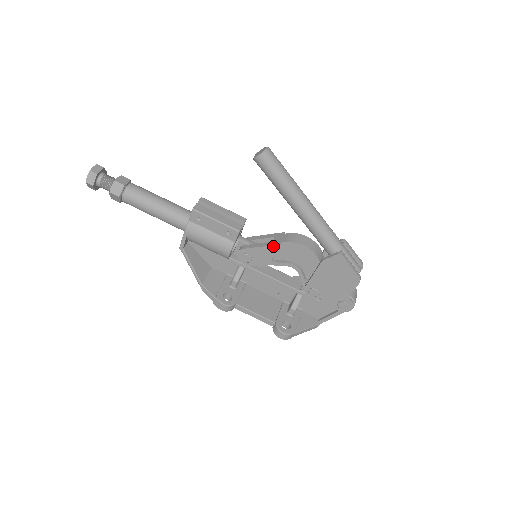
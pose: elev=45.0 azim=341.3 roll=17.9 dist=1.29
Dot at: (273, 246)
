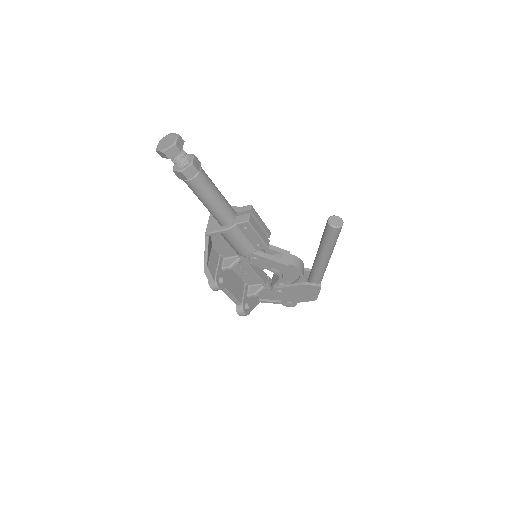
Dot at: (282, 264)
